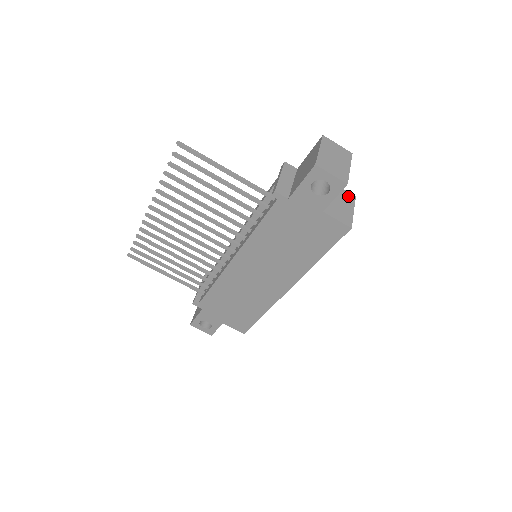
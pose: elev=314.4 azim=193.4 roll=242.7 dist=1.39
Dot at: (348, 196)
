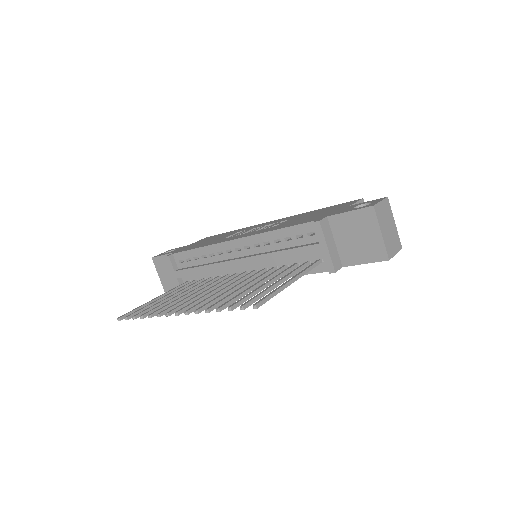
Dot at: occluded
